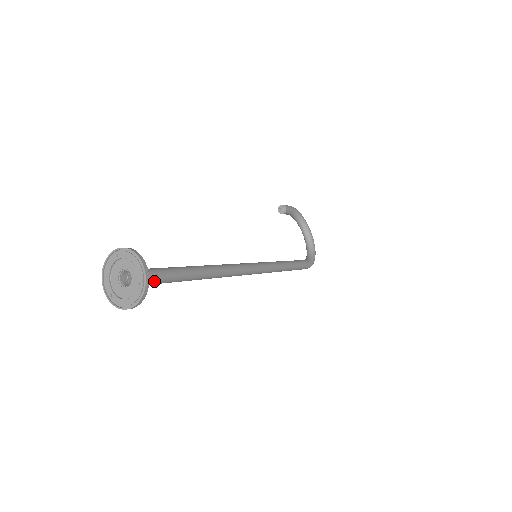
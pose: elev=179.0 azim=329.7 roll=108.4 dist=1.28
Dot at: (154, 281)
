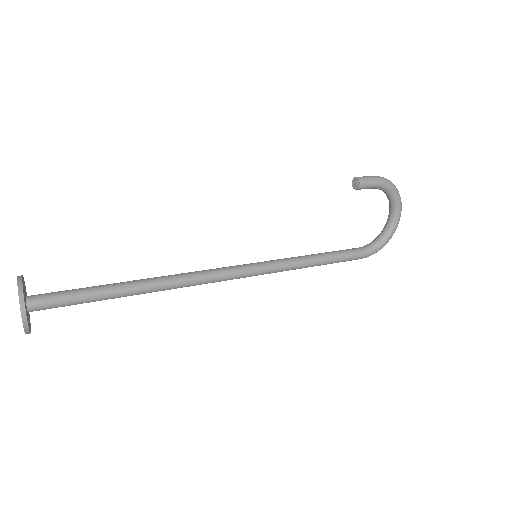
Dot at: (61, 306)
